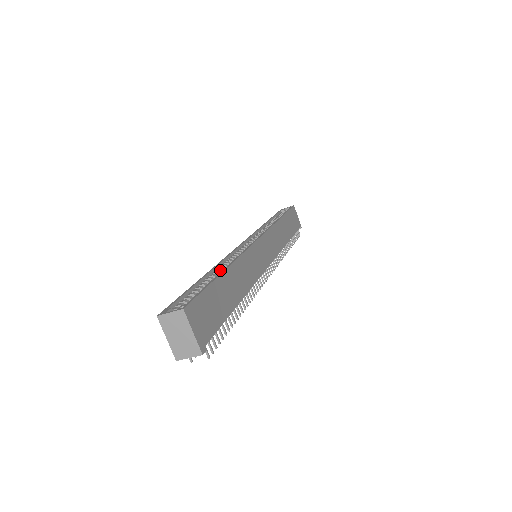
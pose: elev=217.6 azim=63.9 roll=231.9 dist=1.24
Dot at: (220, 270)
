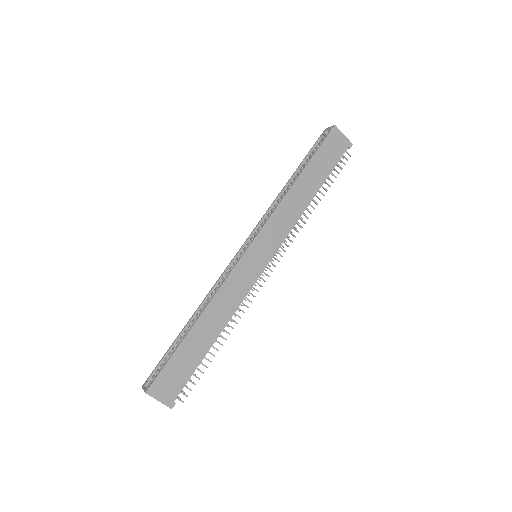
Dot at: (201, 311)
